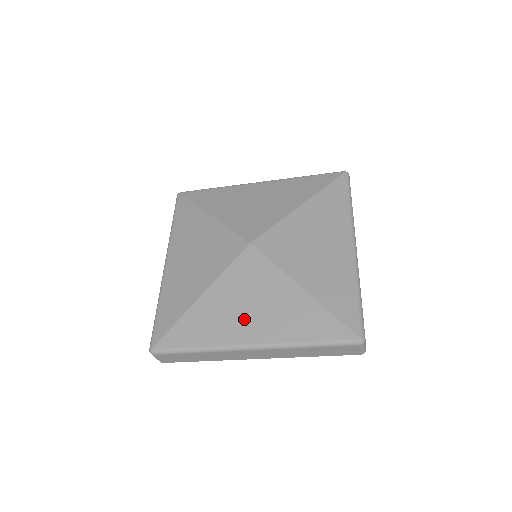
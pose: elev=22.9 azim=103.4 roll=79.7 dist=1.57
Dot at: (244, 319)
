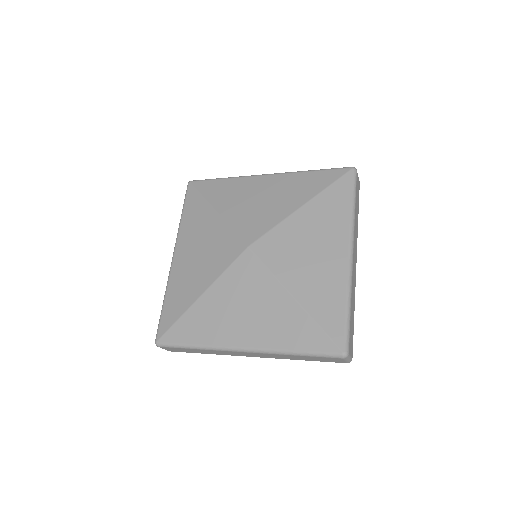
Dot at: (238, 322)
